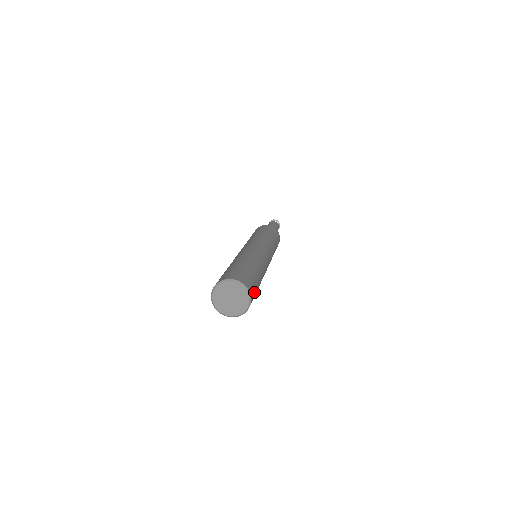
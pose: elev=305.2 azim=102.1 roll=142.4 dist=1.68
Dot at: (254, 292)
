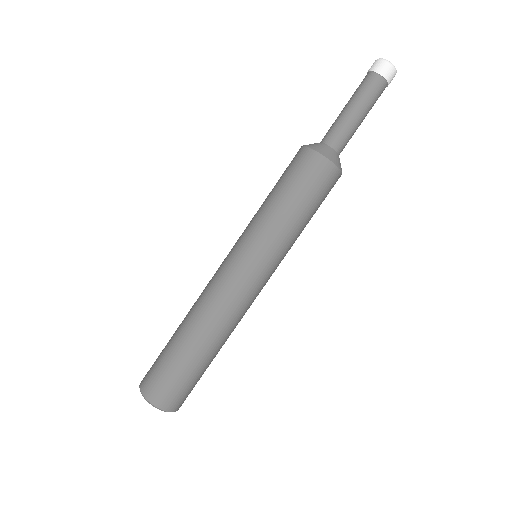
Dot at: (190, 392)
